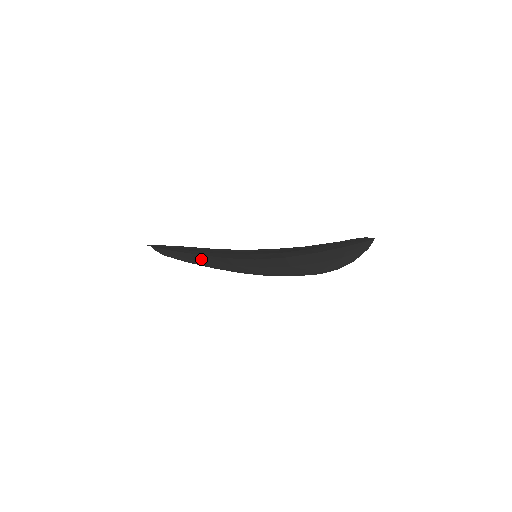
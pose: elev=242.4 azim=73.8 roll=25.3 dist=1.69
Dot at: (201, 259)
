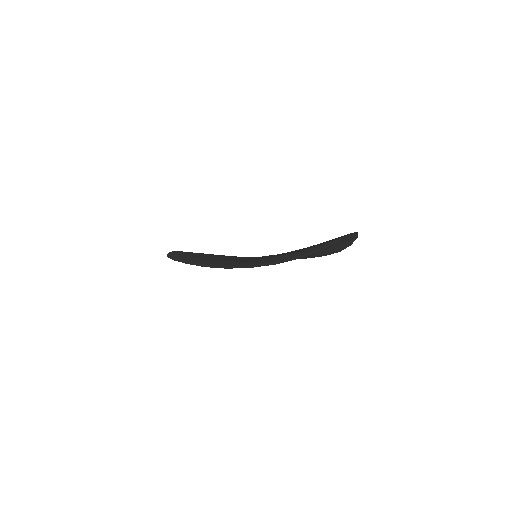
Dot at: occluded
